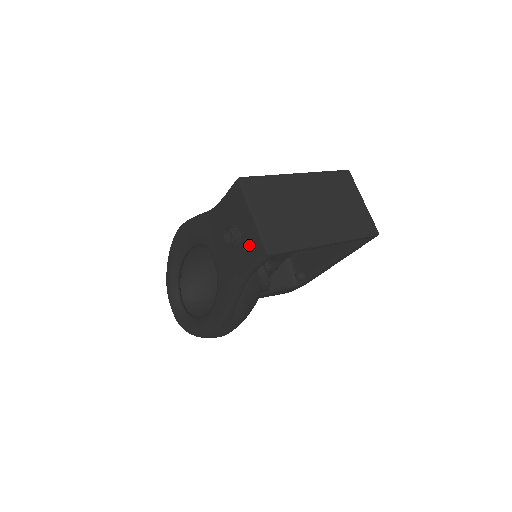
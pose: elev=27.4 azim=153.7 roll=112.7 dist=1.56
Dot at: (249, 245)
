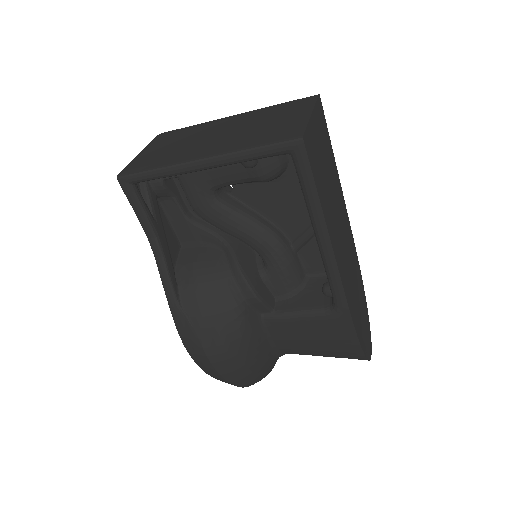
Dot at: (140, 189)
